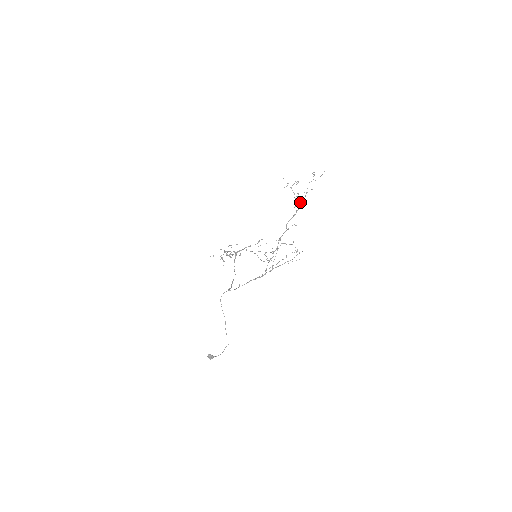
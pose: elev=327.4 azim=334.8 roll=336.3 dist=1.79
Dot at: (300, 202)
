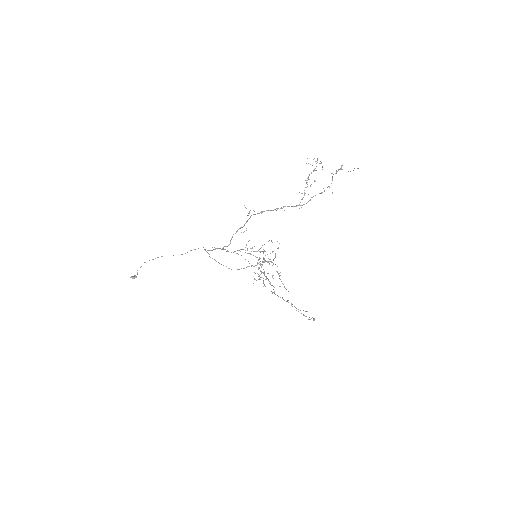
Dot at: occluded
